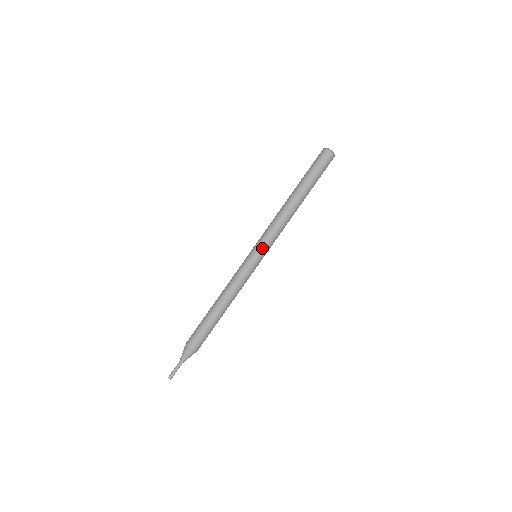
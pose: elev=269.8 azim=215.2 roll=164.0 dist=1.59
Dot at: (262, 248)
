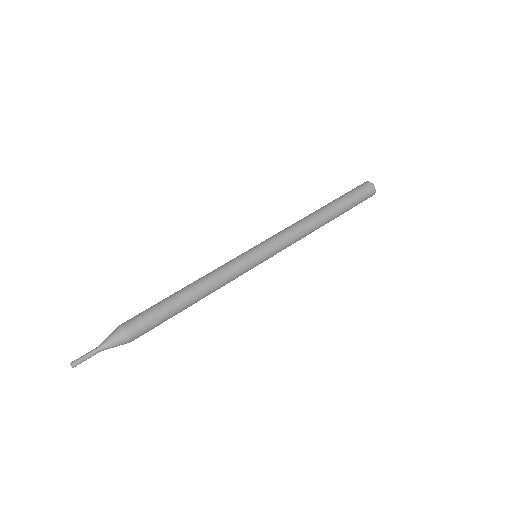
Dot at: (262, 242)
